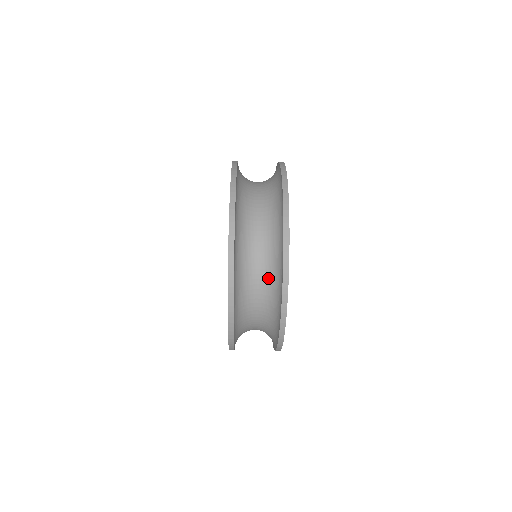
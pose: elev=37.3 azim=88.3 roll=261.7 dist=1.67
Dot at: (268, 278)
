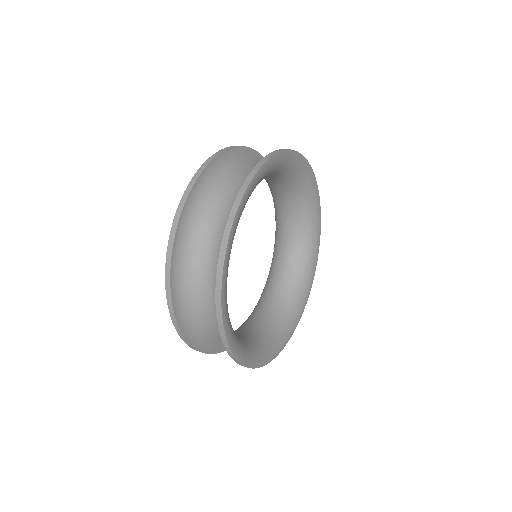
Dot at: occluded
